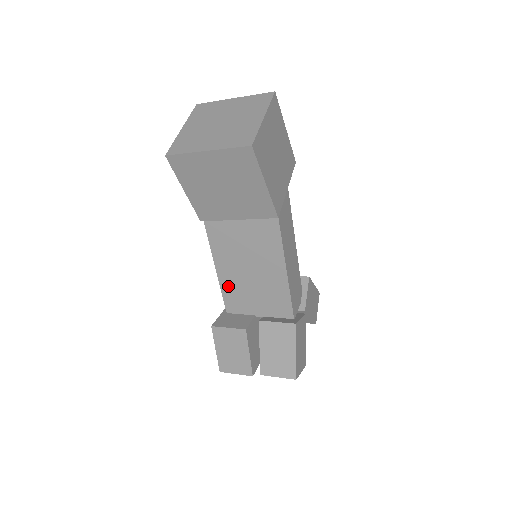
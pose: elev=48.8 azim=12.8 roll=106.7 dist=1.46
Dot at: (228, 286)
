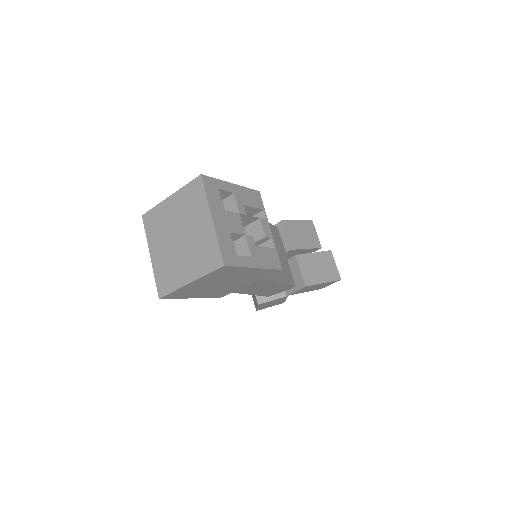
Dot at: occluded
